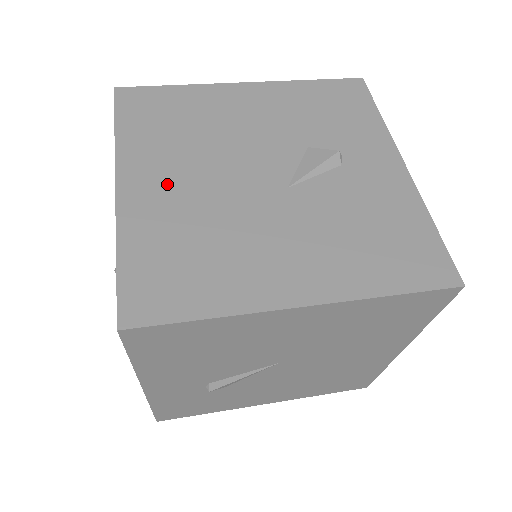
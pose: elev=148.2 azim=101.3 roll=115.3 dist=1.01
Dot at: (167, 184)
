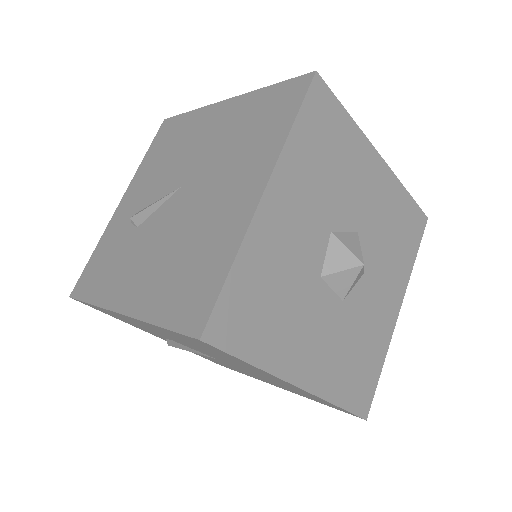
Dot at: occluded
